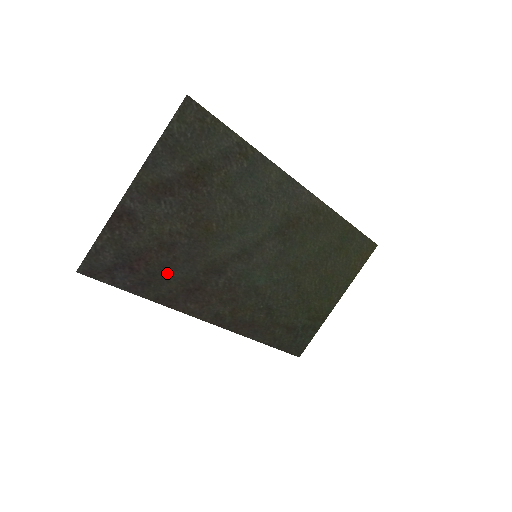
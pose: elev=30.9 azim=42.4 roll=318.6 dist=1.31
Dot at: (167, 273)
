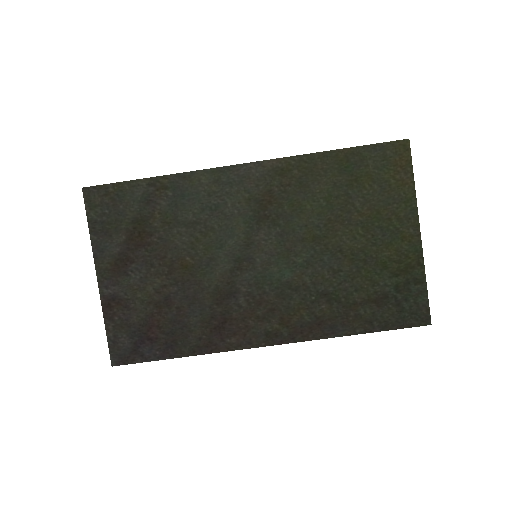
Dot at: (183, 325)
